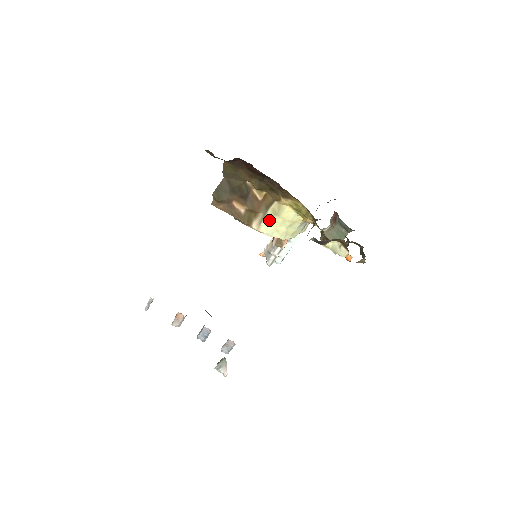
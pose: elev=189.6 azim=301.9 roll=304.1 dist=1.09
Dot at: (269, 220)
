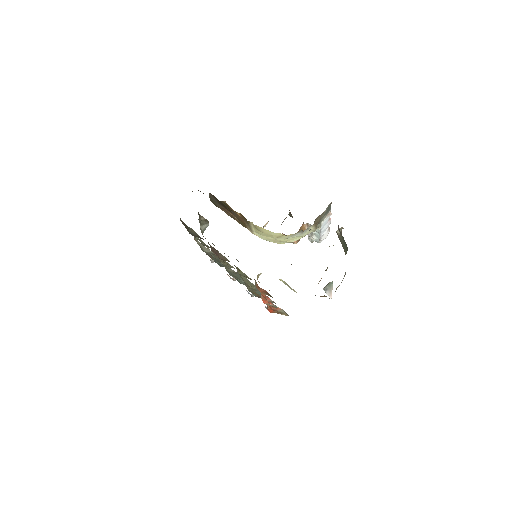
Dot at: (256, 231)
